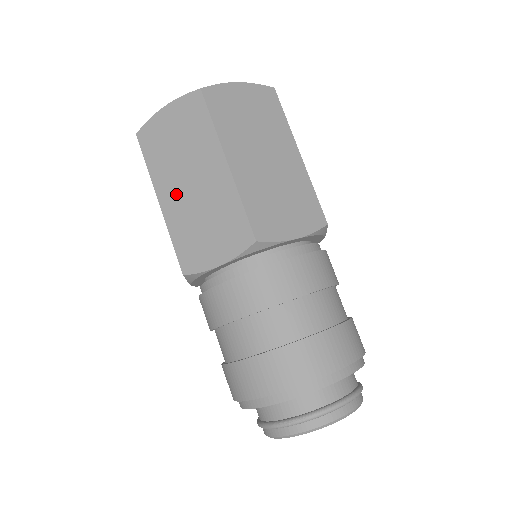
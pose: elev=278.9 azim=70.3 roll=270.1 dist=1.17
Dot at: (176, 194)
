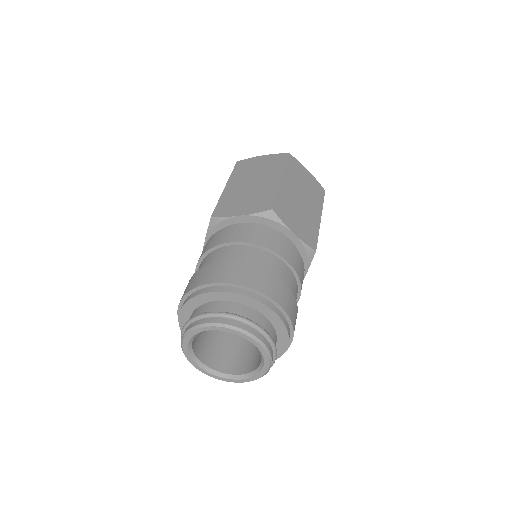
Dot at: (239, 185)
